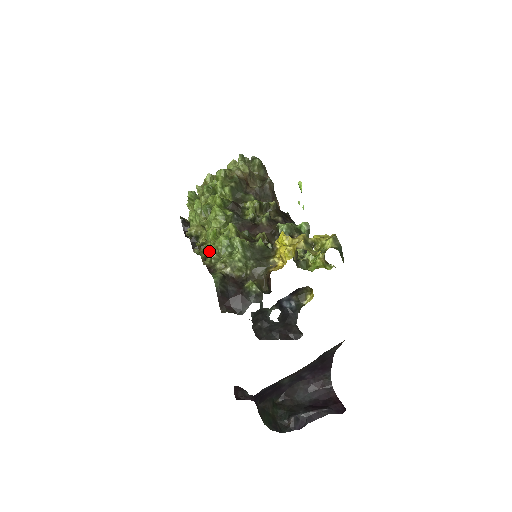
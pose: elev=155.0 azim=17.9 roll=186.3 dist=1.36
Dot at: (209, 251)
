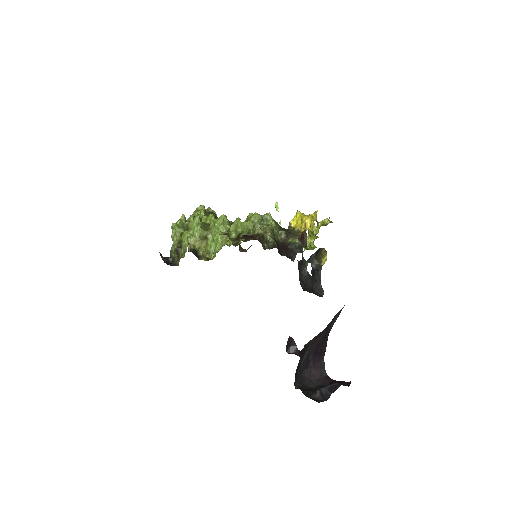
Dot at: (234, 237)
